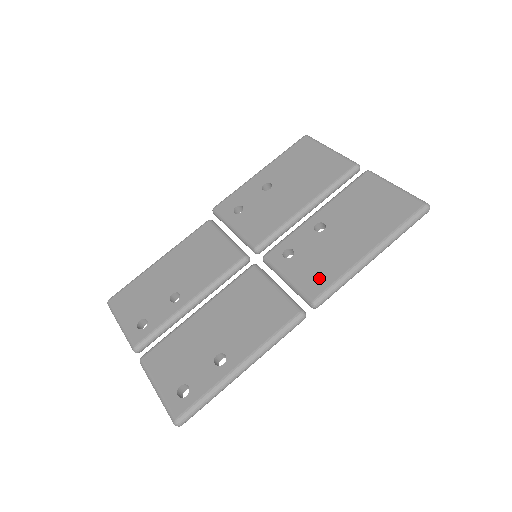
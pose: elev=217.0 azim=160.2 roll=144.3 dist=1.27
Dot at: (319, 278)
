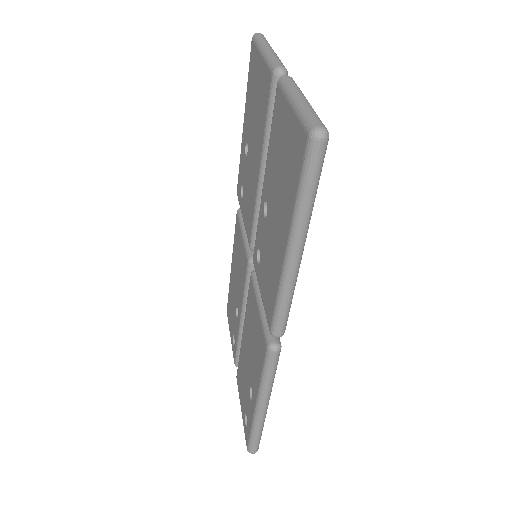
Dot at: (269, 297)
